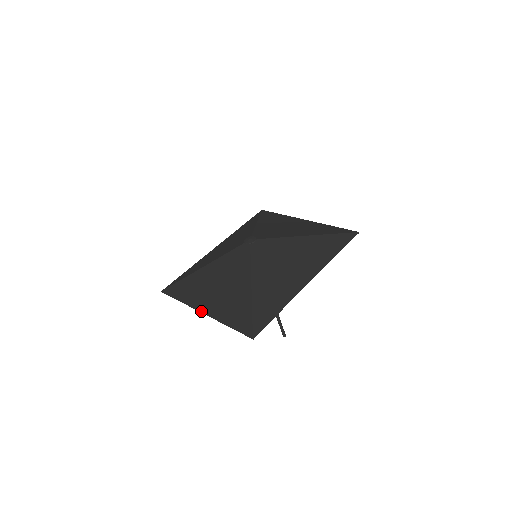
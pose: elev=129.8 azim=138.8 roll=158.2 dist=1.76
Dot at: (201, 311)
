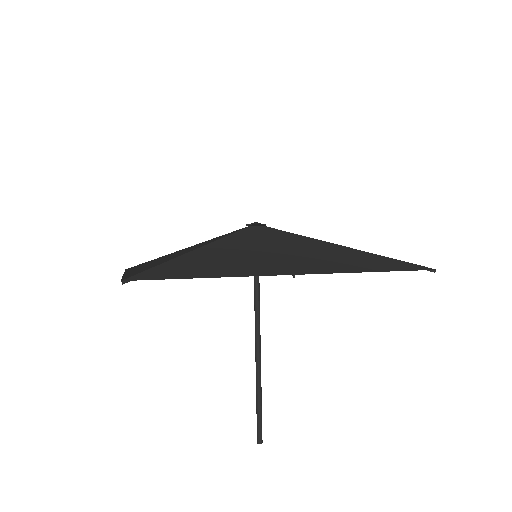
Dot at: occluded
